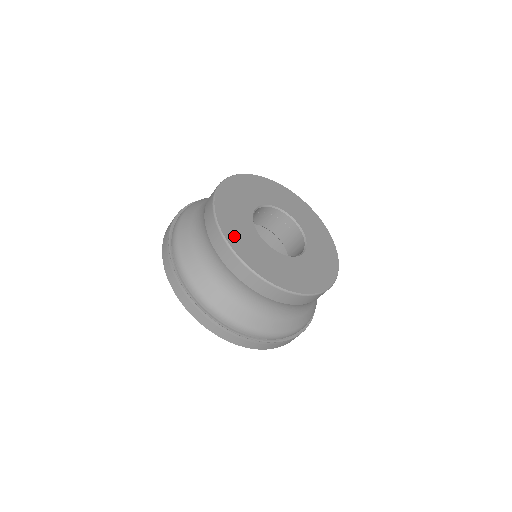
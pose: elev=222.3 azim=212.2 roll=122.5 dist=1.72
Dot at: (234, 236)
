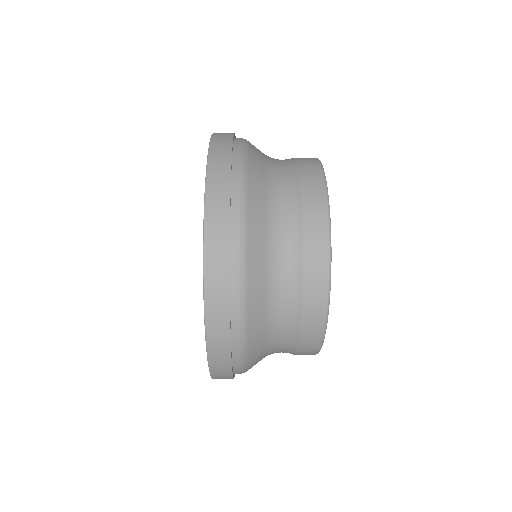
Dot at: occluded
